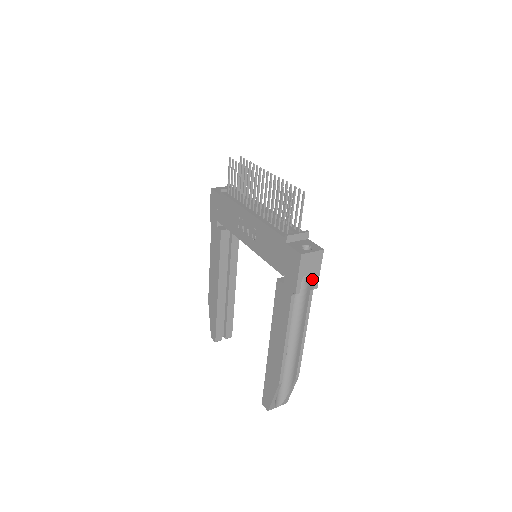
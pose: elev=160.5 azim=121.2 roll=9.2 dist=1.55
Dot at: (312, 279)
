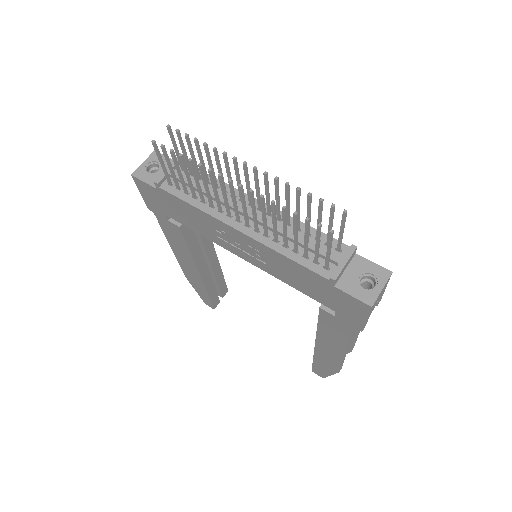
Dot at: occluded
